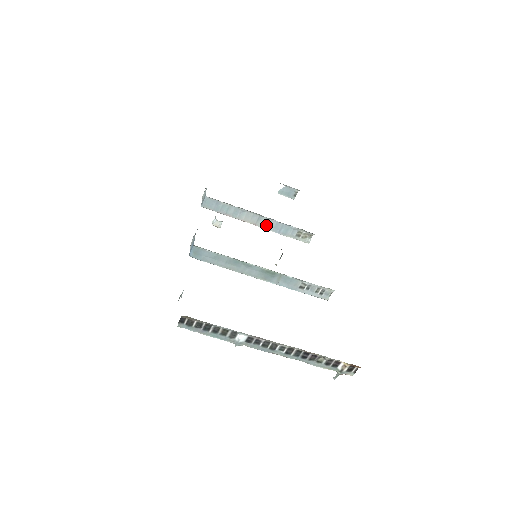
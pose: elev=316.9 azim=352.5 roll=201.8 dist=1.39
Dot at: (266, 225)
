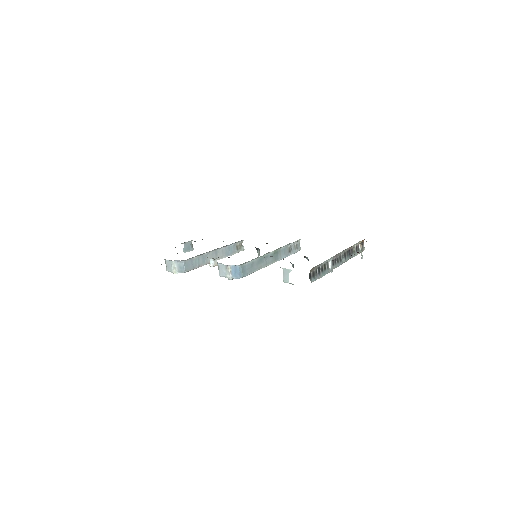
Dot at: (221, 255)
